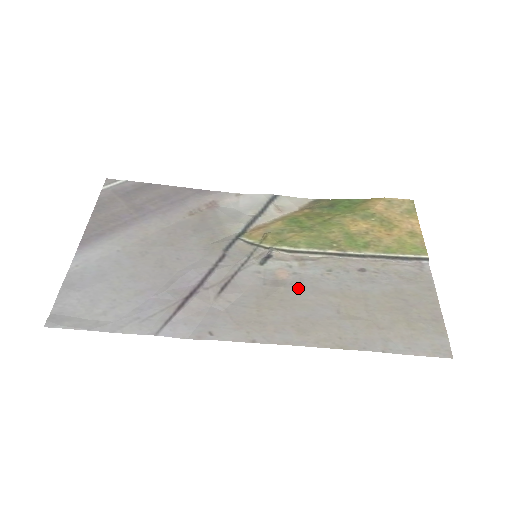
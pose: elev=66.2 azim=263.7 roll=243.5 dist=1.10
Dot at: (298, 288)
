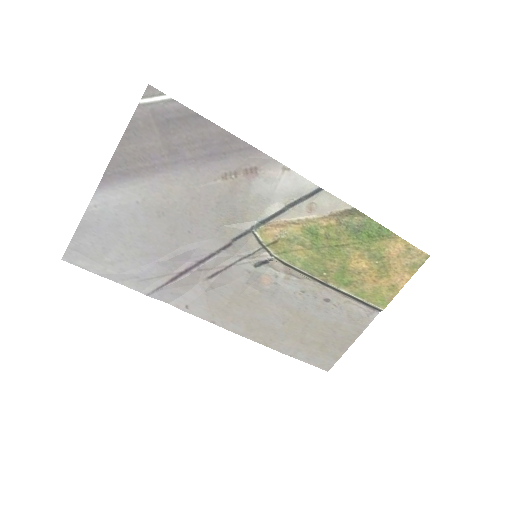
Dot at: (269, 297)
